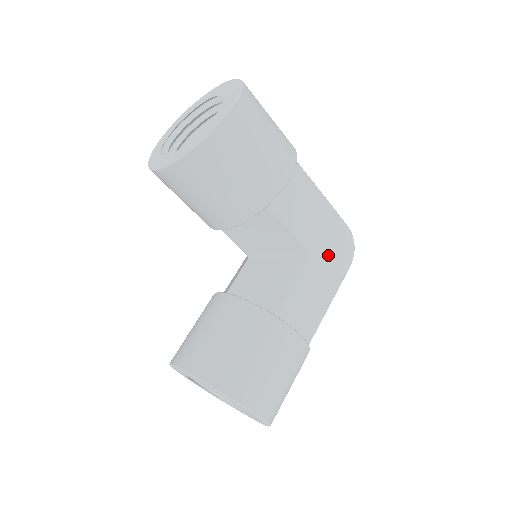
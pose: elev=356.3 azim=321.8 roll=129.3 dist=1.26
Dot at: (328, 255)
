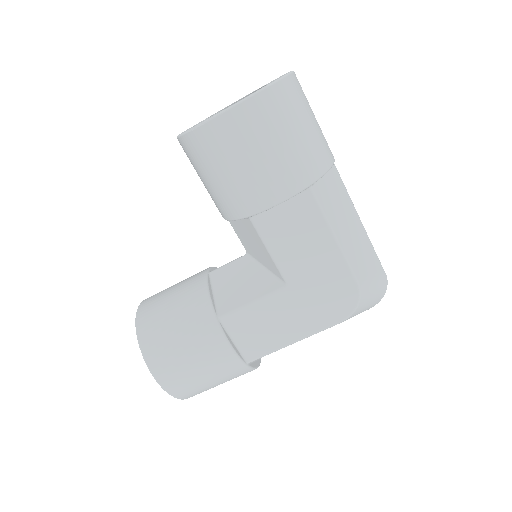
Dot at: (312, 297)
